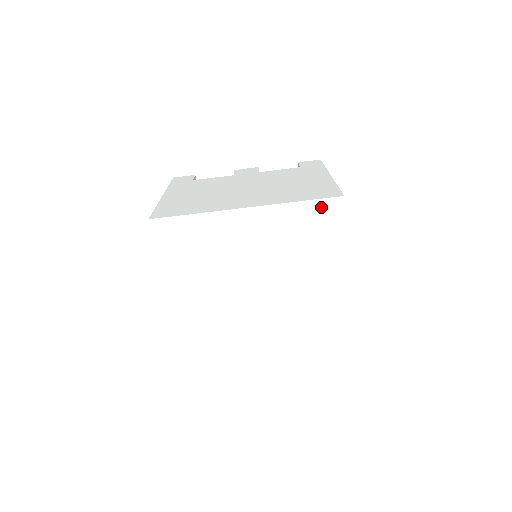
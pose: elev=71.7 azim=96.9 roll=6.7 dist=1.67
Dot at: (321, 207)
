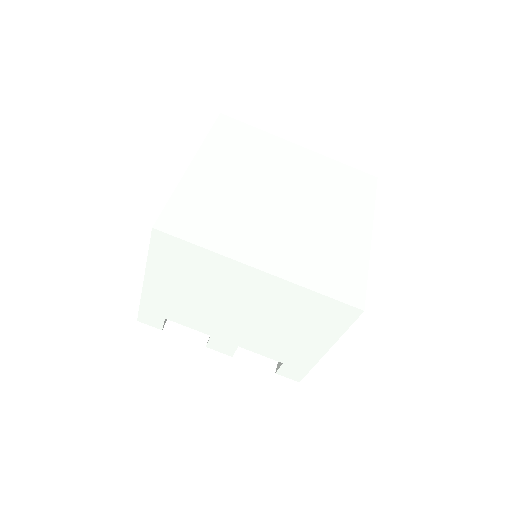
Dot at: (358, 174)
